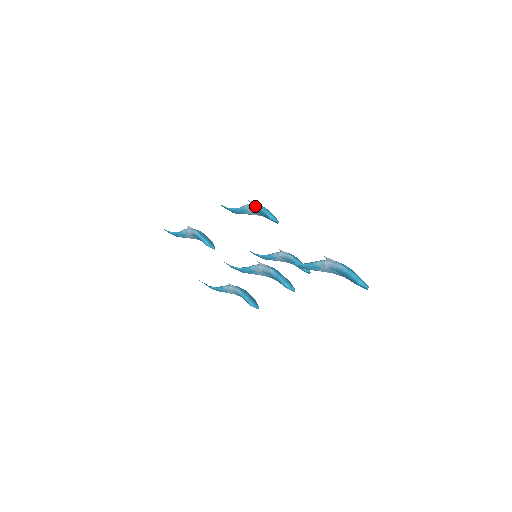
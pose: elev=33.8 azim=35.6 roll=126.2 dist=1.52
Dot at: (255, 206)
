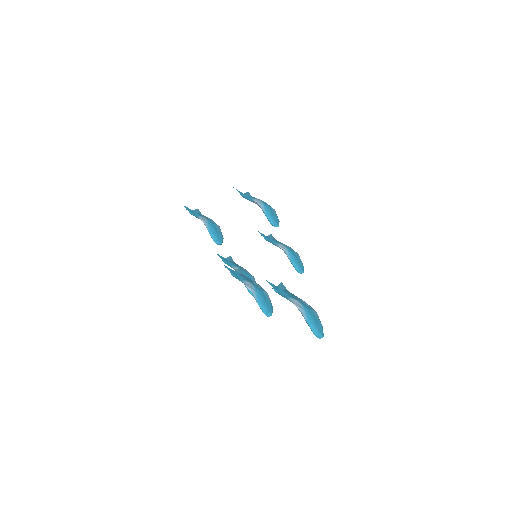
Dot at: (260, 207)
